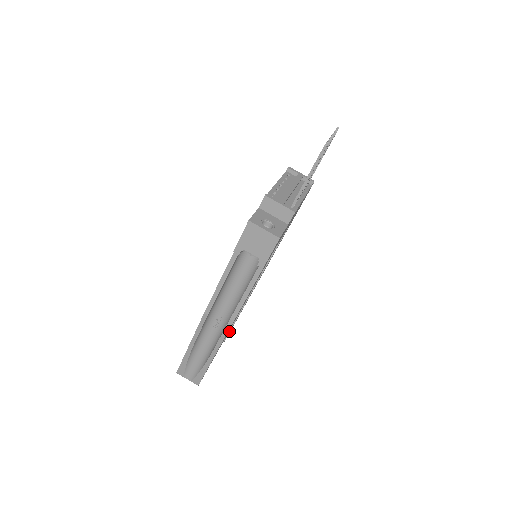
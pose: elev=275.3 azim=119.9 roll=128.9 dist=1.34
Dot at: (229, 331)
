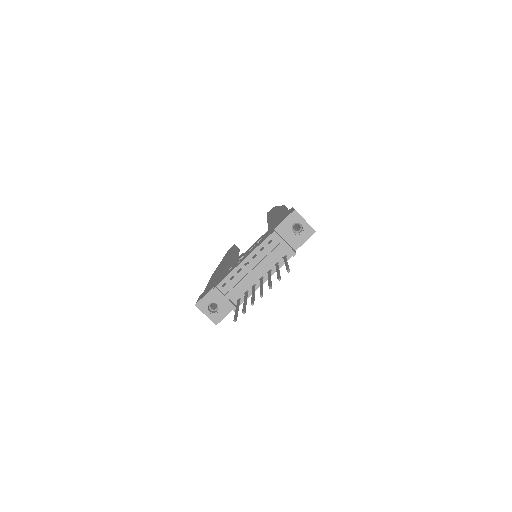
Dot at: occluded
